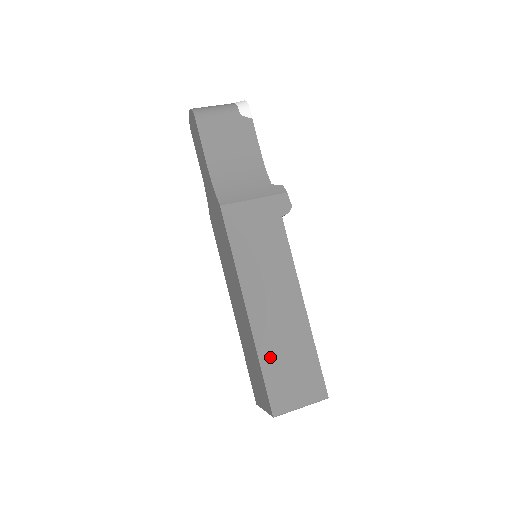
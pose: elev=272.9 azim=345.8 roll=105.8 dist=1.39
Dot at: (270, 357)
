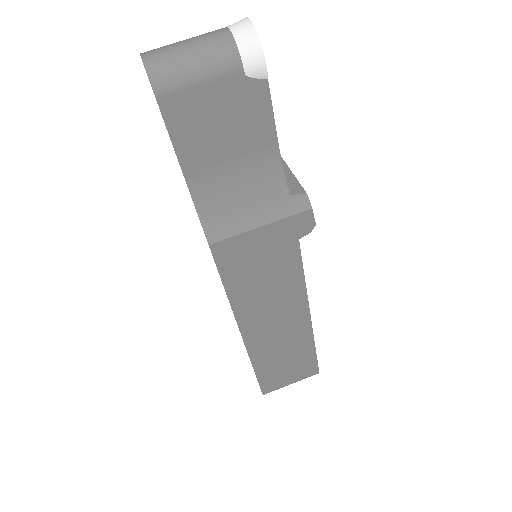
Dot at: (265, 362)
